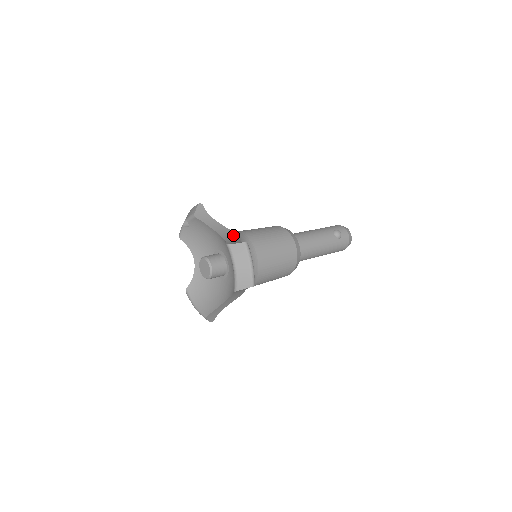
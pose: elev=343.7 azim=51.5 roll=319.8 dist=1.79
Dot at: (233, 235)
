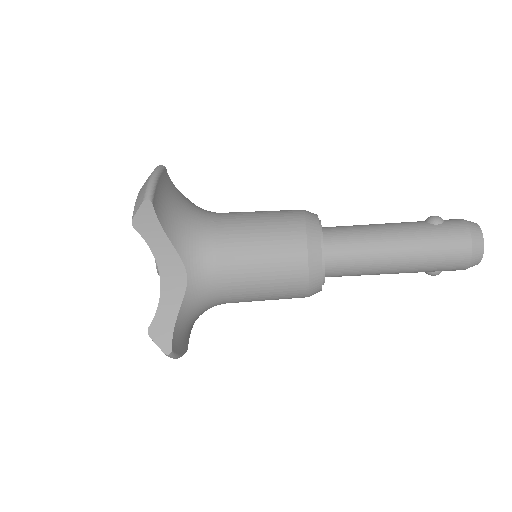
Dot at: occluded
